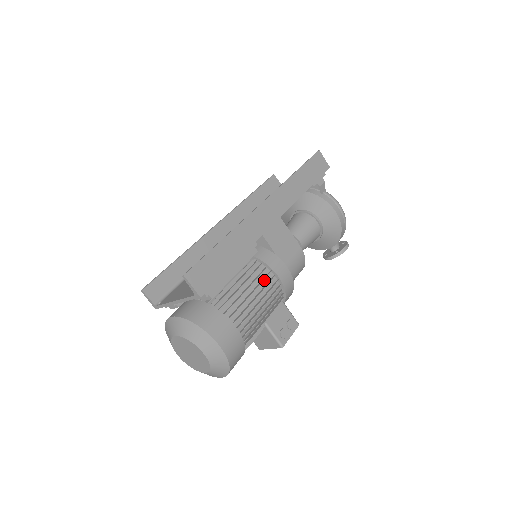
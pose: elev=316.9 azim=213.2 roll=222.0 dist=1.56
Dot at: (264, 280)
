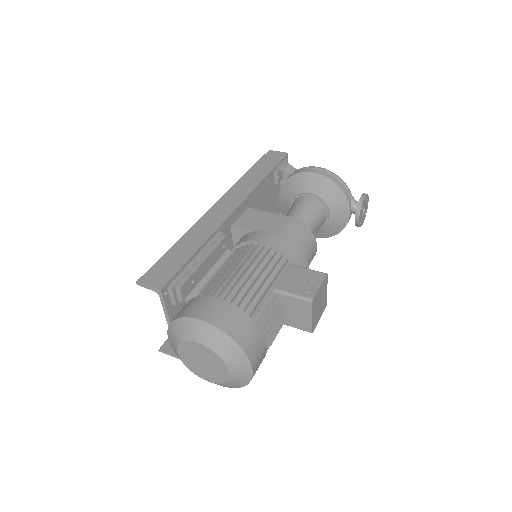
Dot at: (247, 254)
